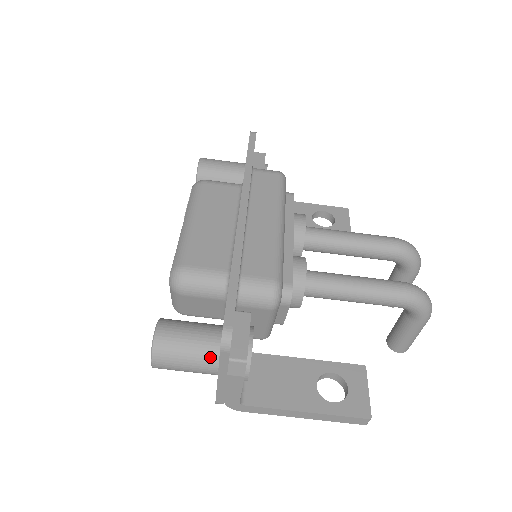
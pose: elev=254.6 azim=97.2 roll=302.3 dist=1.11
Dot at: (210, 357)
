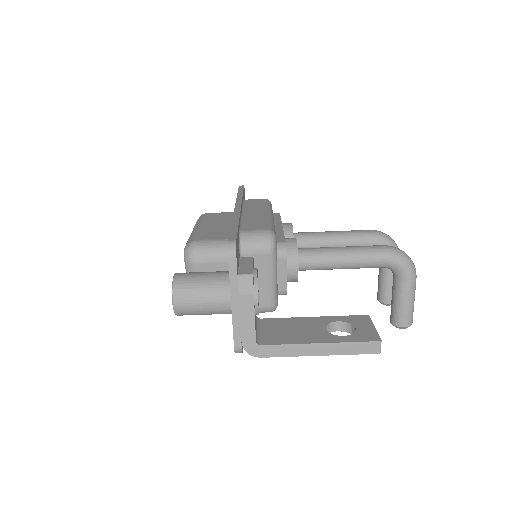
Dot at: (222, 286)
